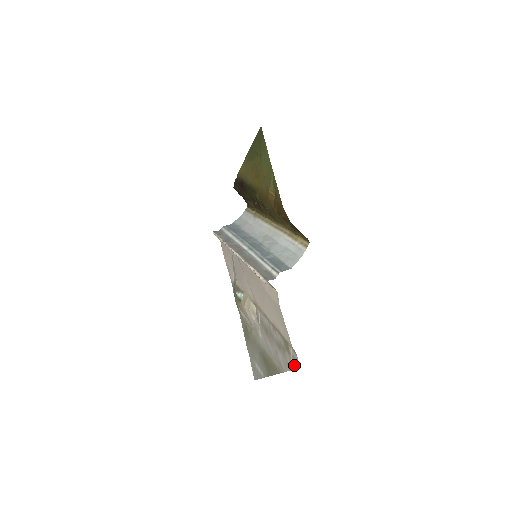
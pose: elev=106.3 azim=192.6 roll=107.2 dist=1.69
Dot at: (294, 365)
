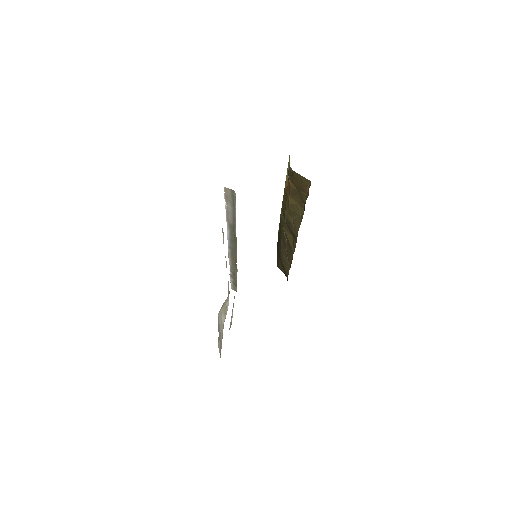
Dot at: occluded
